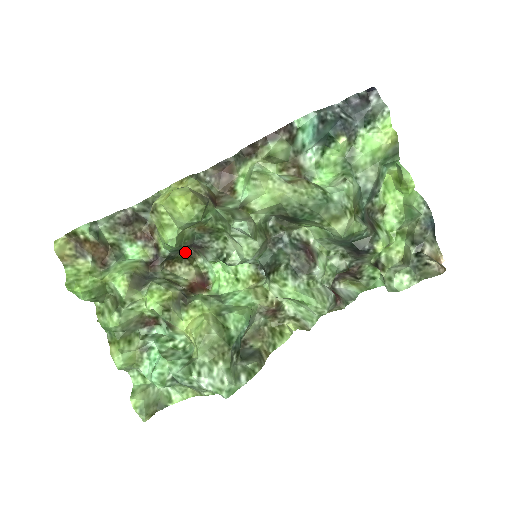
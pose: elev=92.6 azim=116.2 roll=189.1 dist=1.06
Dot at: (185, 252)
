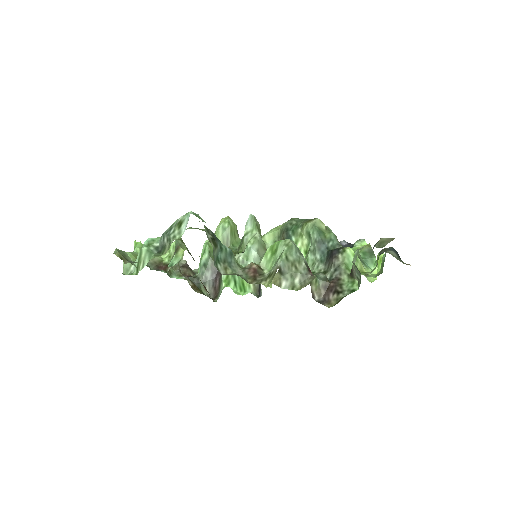
Dot at: (209, 297)
